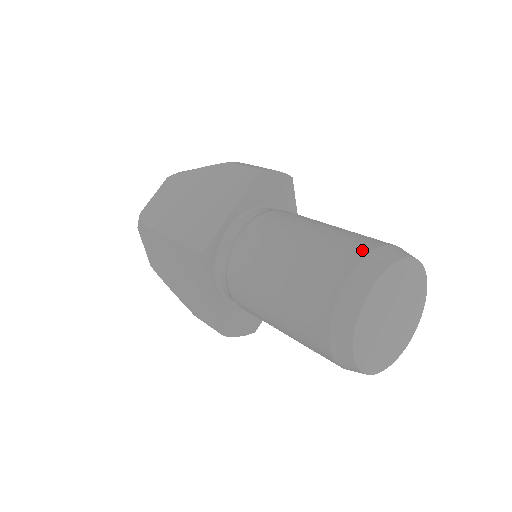
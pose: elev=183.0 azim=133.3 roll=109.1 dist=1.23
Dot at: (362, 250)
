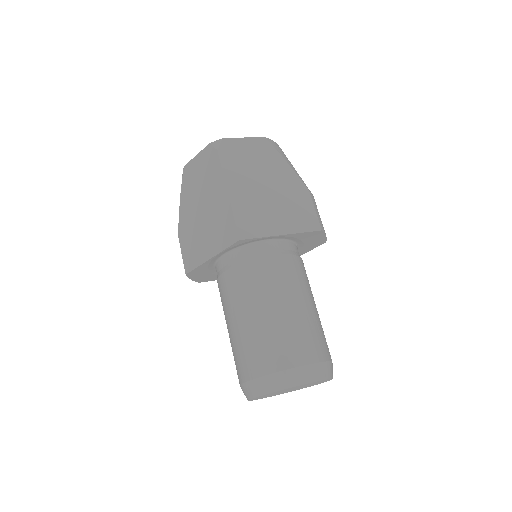
Dot at: (321, 355)
